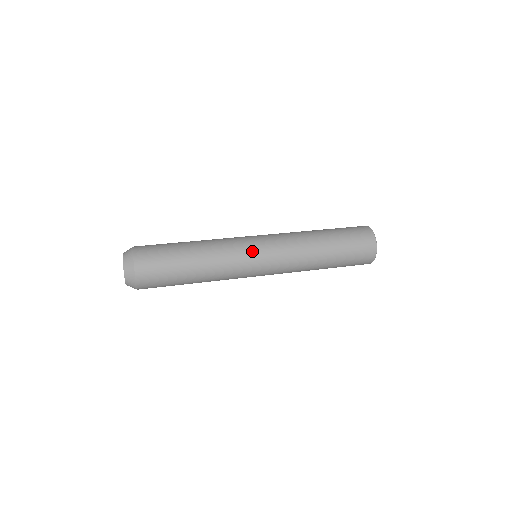
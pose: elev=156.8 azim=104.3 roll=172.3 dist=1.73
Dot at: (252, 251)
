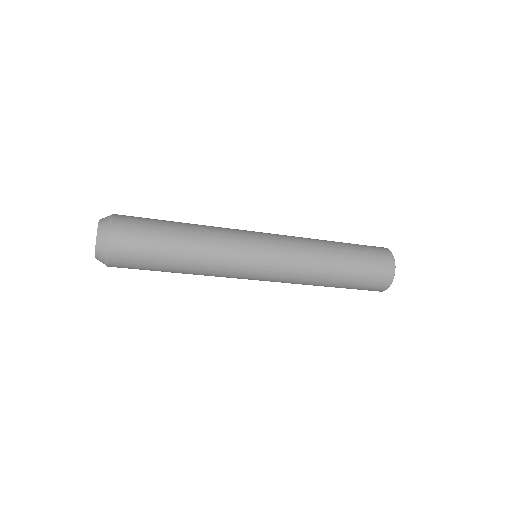
Dot at: (252, 234)
